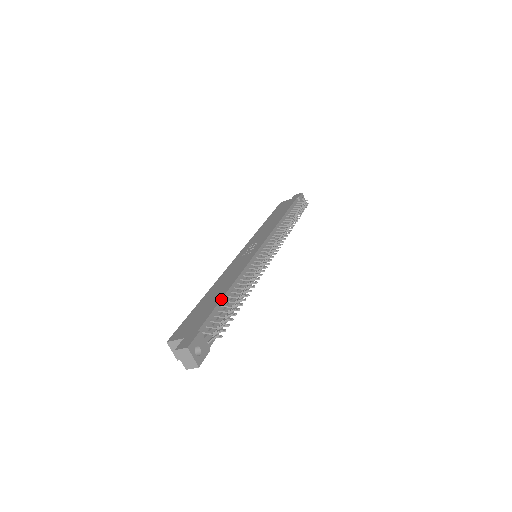
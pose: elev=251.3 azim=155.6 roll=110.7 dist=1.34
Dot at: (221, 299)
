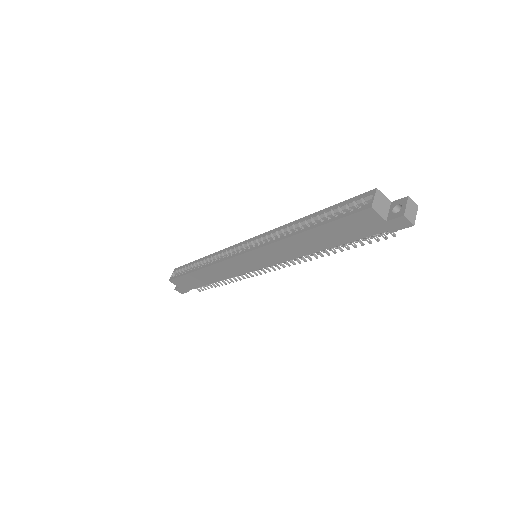
Dot at: occluded
